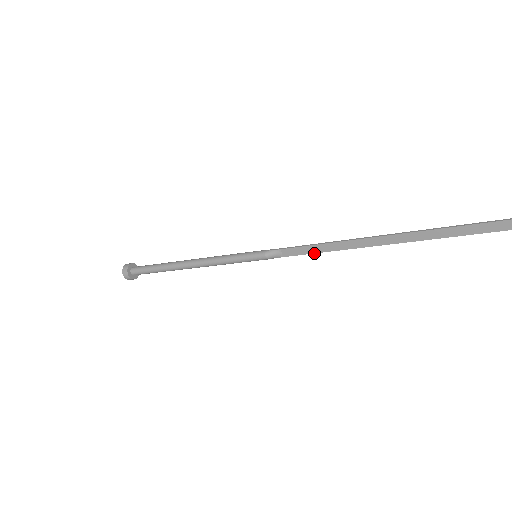
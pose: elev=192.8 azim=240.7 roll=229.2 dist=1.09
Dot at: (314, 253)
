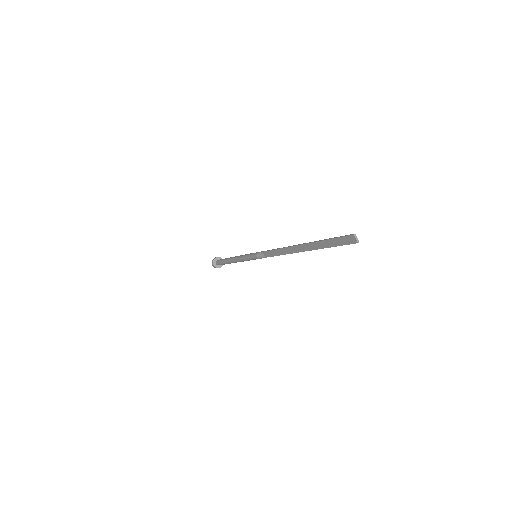
Dot at: occluded
